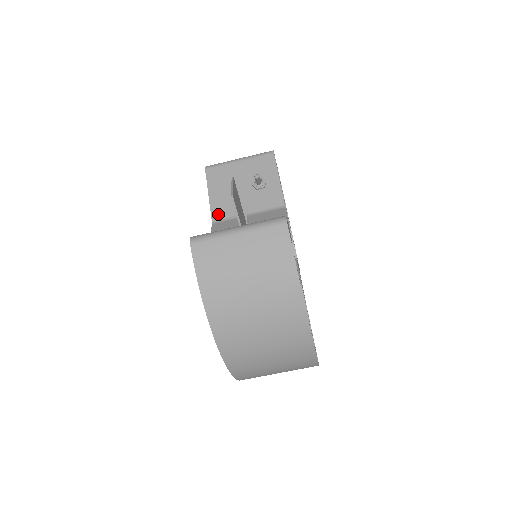
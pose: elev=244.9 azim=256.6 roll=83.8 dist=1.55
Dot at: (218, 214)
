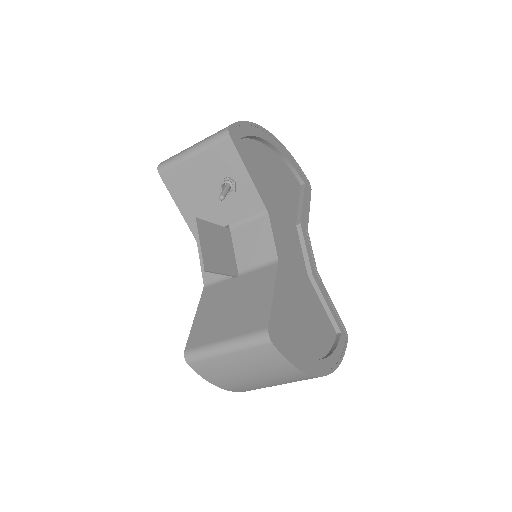
Dot at: occluded
